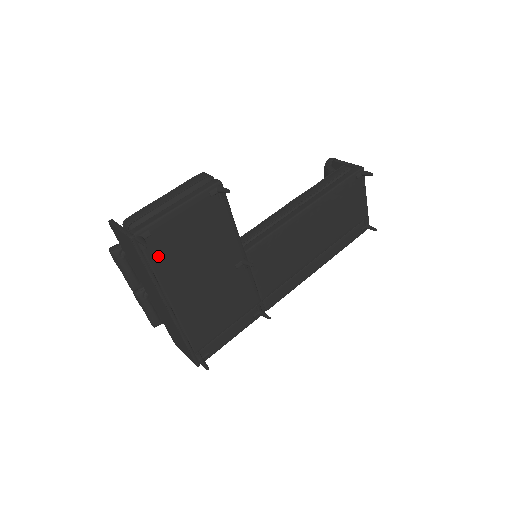
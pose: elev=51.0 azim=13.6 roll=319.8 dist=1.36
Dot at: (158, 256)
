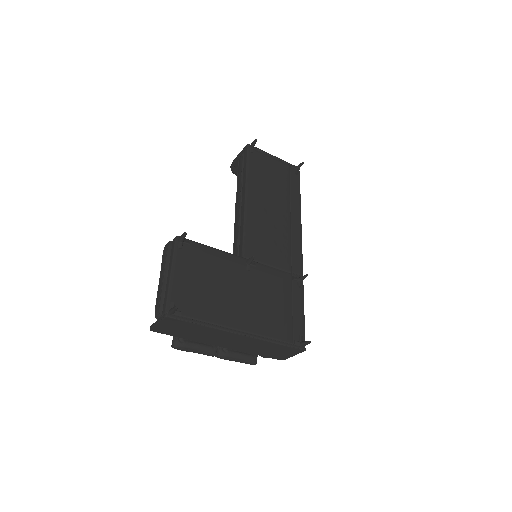
Dot at: (194, 310)
